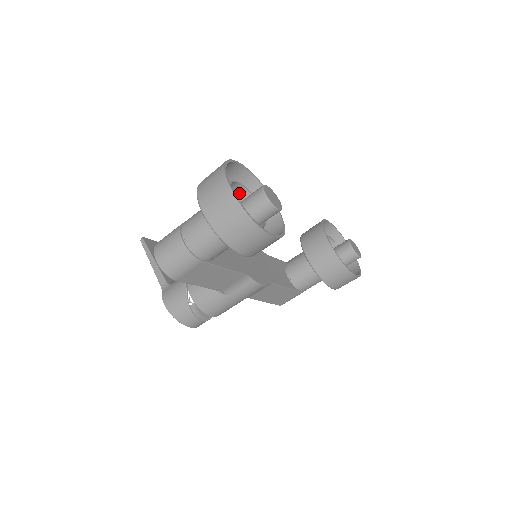
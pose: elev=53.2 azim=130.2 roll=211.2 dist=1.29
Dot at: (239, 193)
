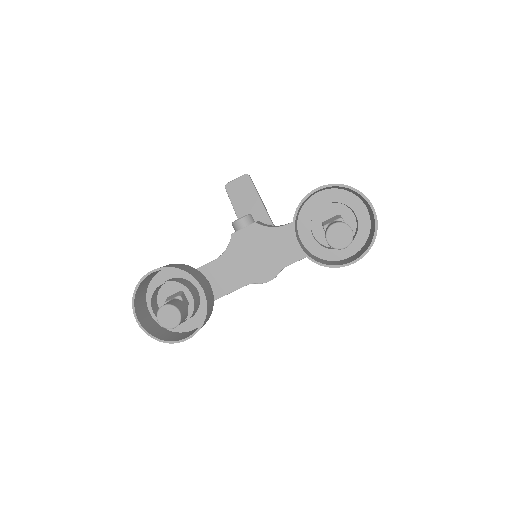
Dot at: occluded
